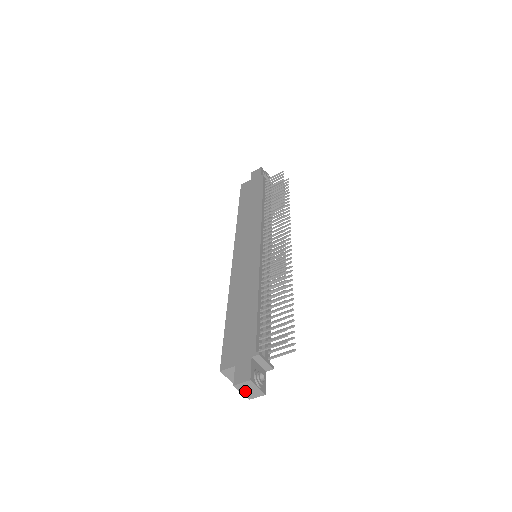
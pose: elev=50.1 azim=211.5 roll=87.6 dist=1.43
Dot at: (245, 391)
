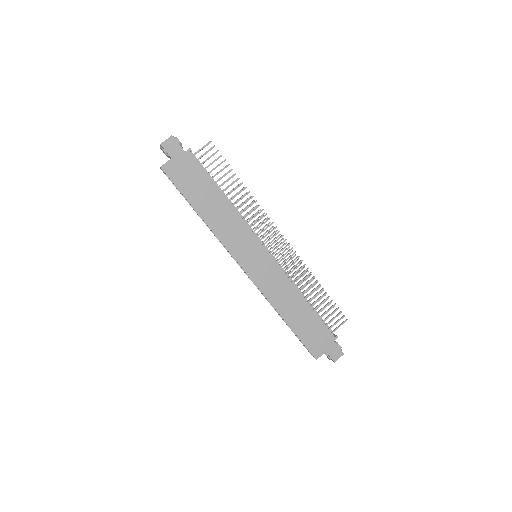
Dot at: occluded
